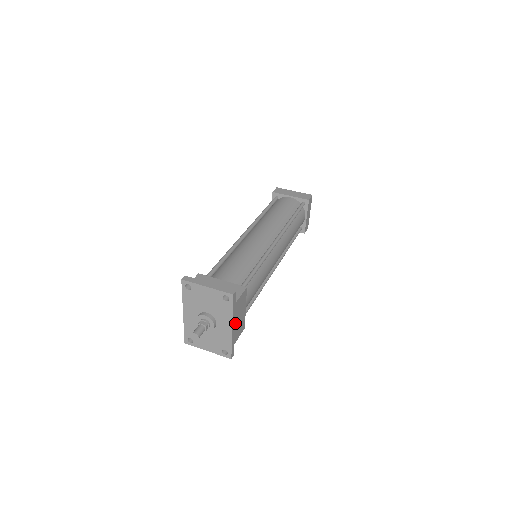
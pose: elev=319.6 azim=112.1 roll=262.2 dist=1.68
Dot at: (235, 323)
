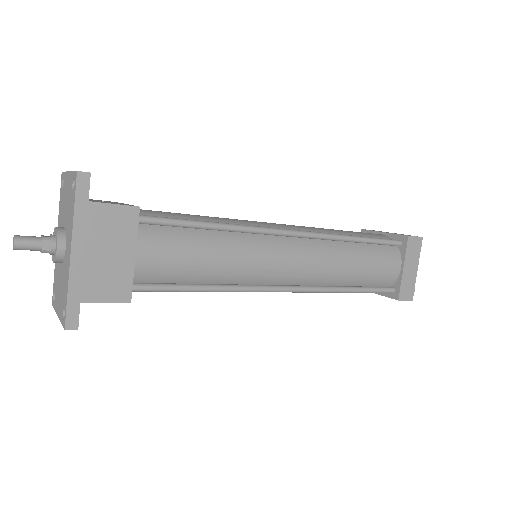
Dot at: (86, 251)
